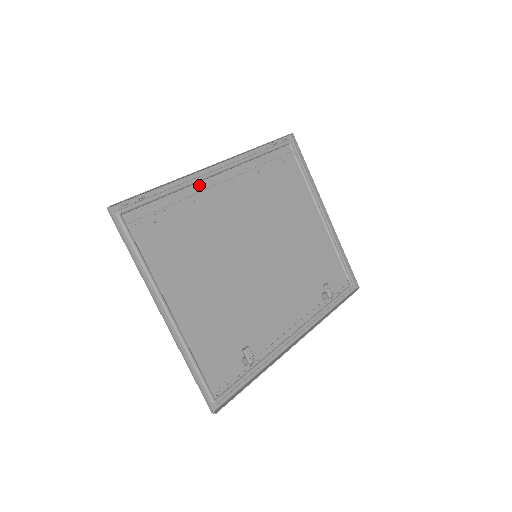
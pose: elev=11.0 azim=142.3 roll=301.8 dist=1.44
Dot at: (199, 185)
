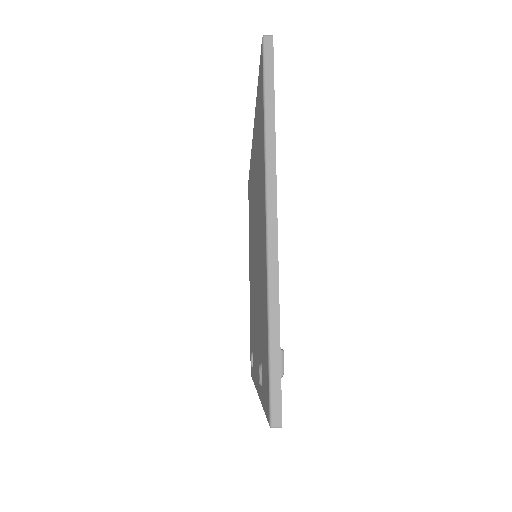
Dot at: occluded
